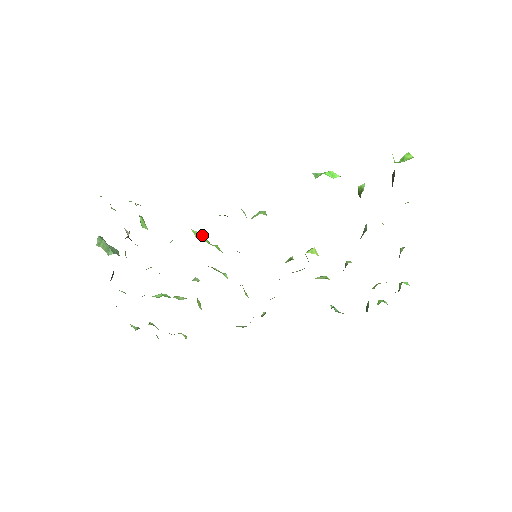
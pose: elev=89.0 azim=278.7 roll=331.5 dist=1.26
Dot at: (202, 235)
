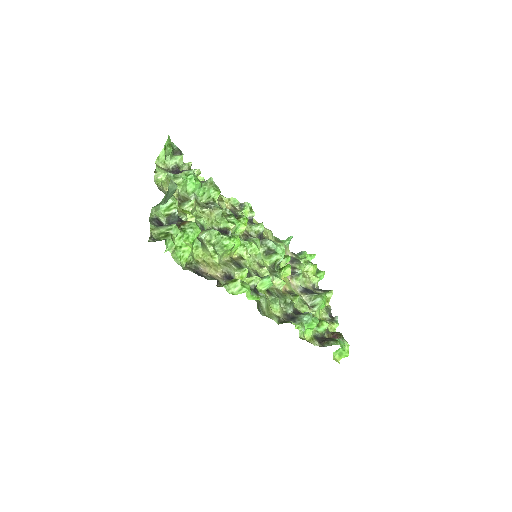
Dot at: occluded
